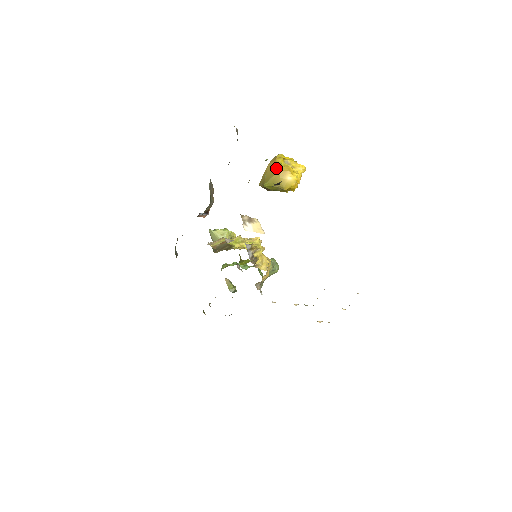
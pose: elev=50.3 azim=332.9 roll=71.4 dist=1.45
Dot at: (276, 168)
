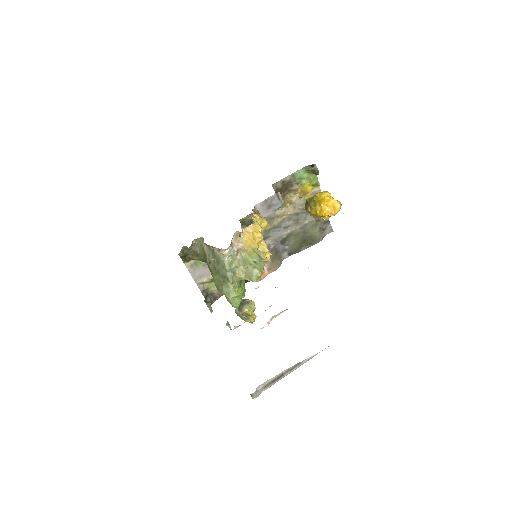
Dot at: occluded
